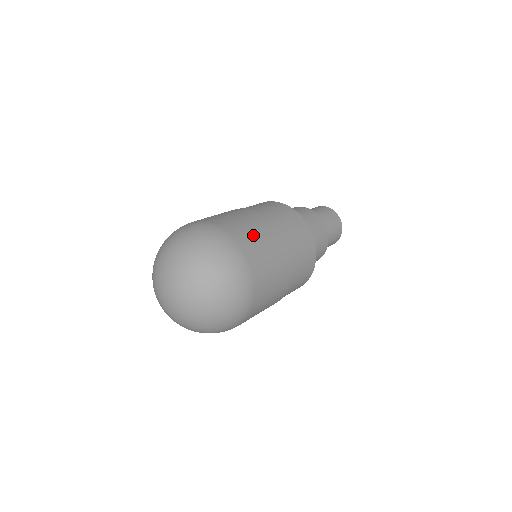
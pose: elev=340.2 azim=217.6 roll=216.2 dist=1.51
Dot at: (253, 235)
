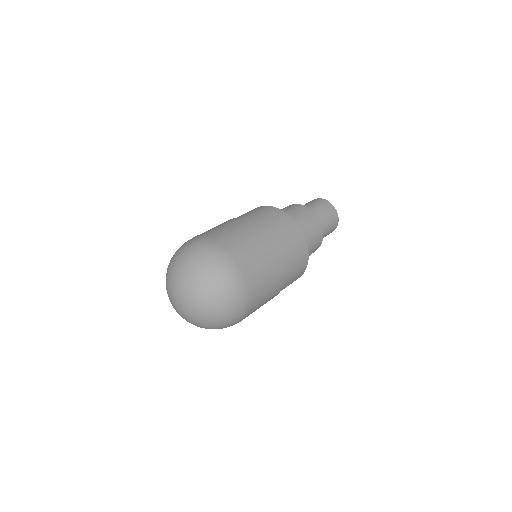
Dot at: (218, 229)
